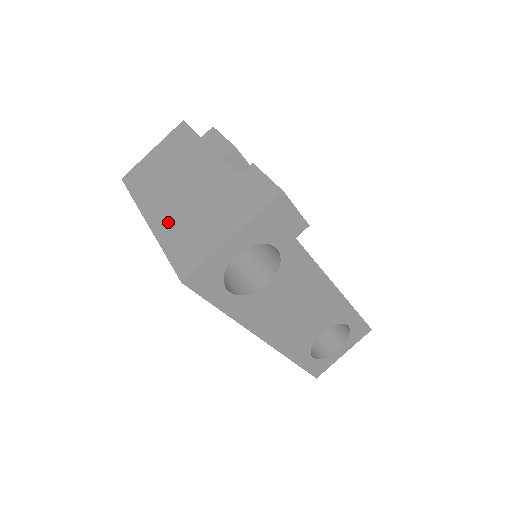
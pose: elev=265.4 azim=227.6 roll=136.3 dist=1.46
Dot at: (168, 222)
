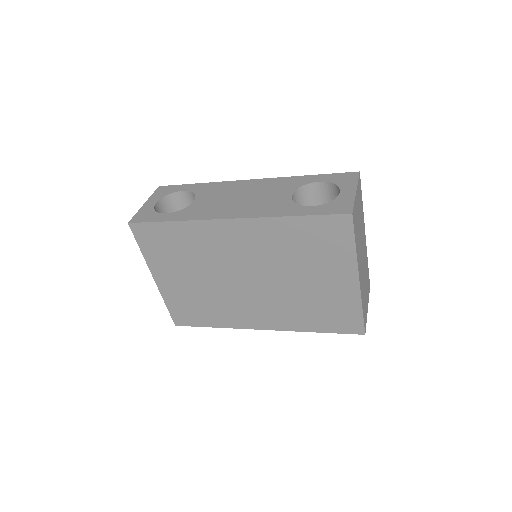
Dot at: occluded
